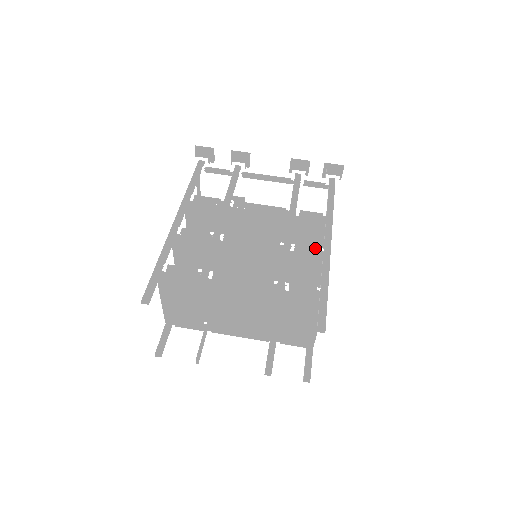
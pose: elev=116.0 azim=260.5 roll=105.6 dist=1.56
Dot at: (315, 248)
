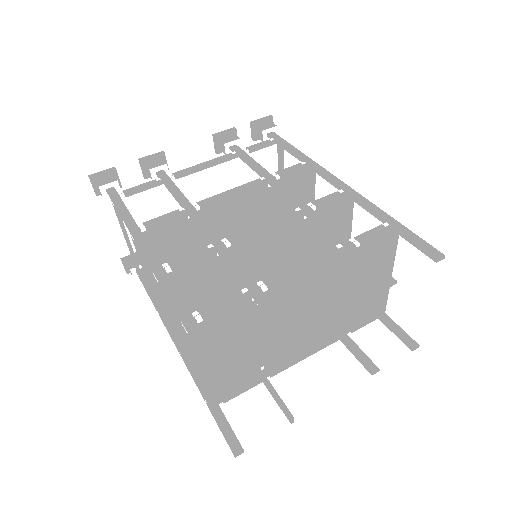
Dot at: (334, 194)
